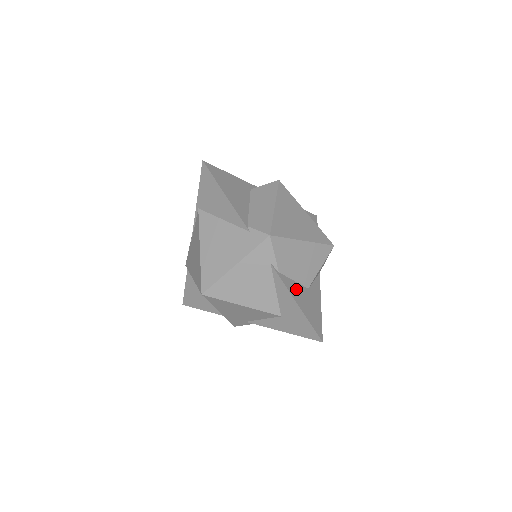
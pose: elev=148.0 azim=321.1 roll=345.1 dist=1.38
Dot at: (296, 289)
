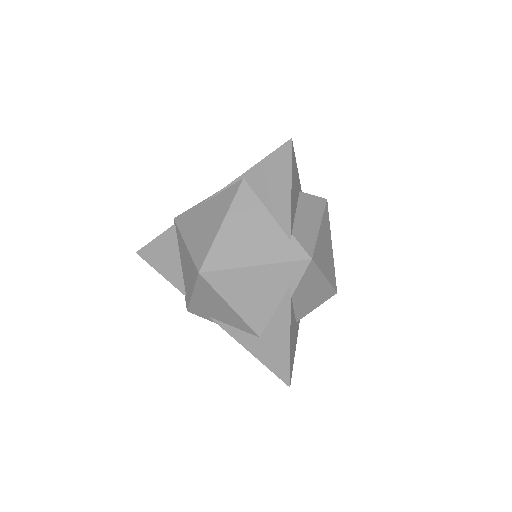
Dot at: (293, 320)
